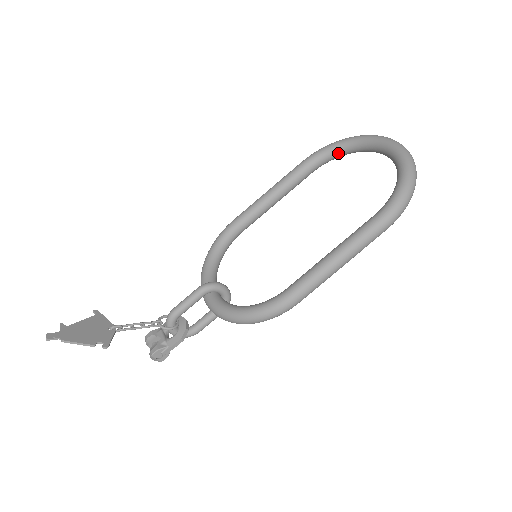
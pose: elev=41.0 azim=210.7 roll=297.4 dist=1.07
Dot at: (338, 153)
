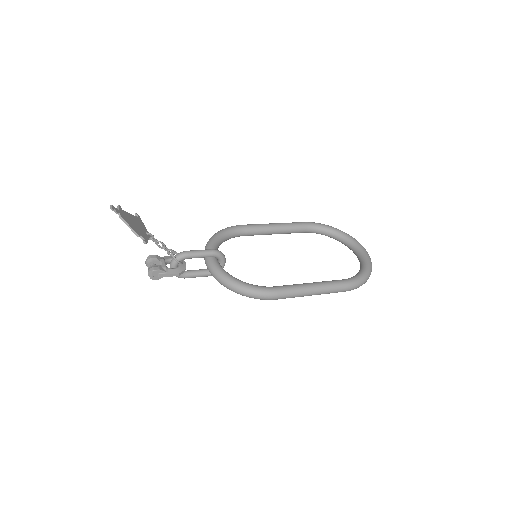
Dot at: (327, 233)
